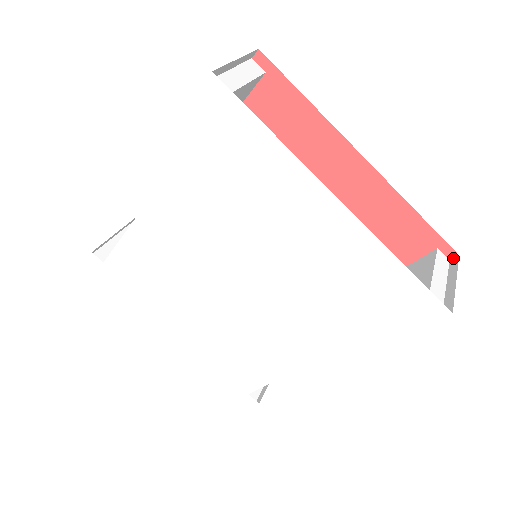
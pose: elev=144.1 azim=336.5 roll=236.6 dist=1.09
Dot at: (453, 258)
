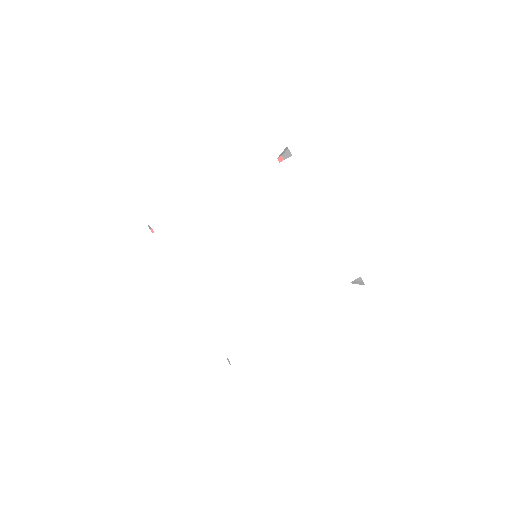
Dot at: occluded
